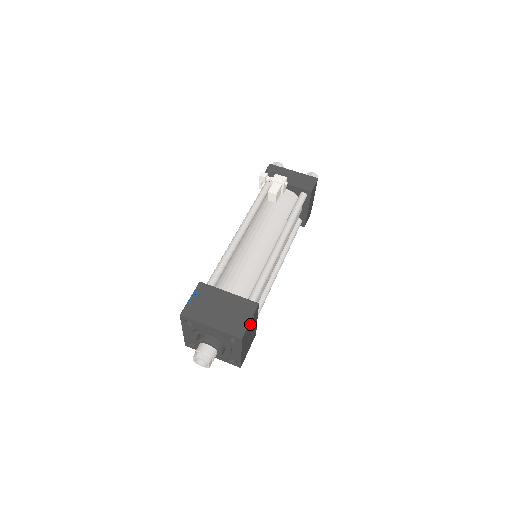
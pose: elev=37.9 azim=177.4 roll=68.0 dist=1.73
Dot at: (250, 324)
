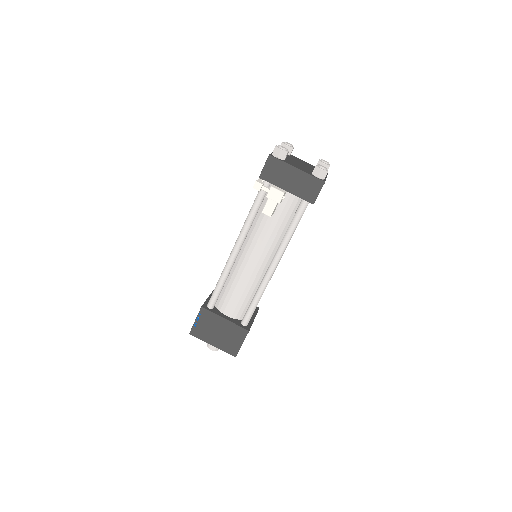
Dot at: occluded
